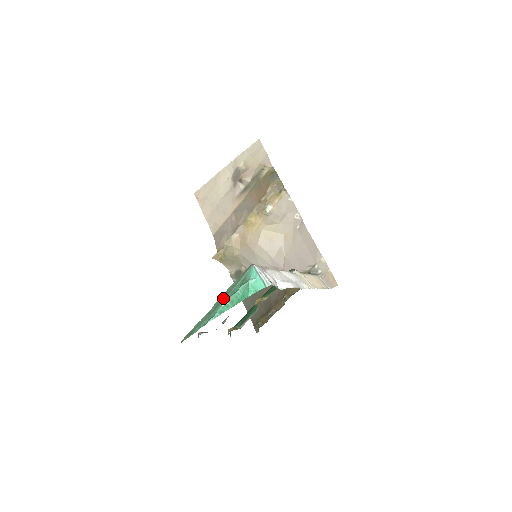
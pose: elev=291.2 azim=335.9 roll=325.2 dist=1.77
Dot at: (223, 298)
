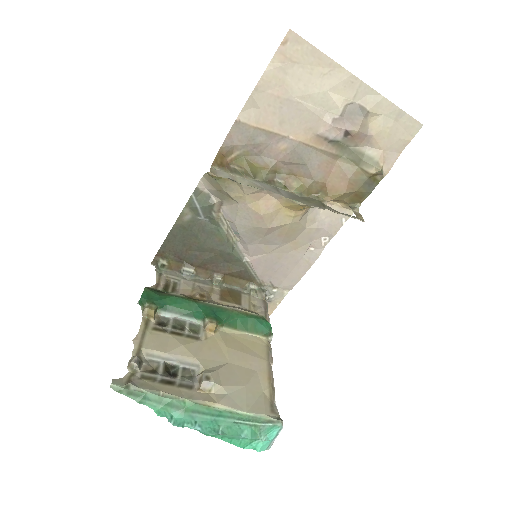
Dot at: (218, 415)
